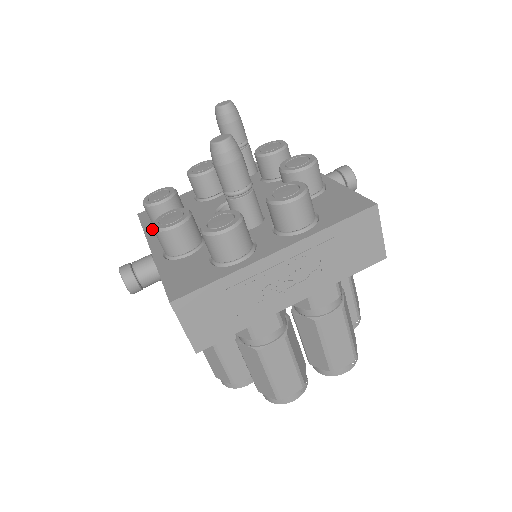
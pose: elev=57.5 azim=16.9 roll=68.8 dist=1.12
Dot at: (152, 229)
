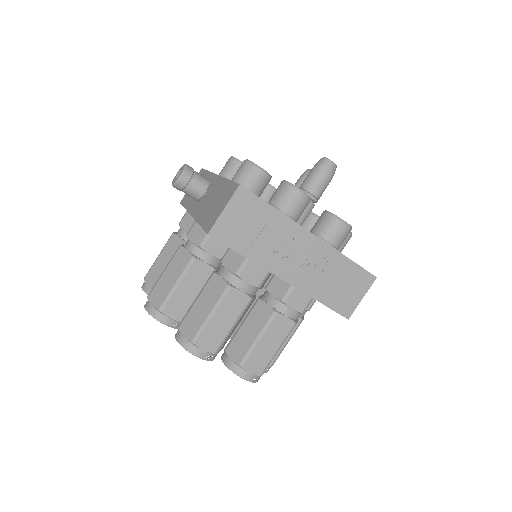
Dot at: occluded
